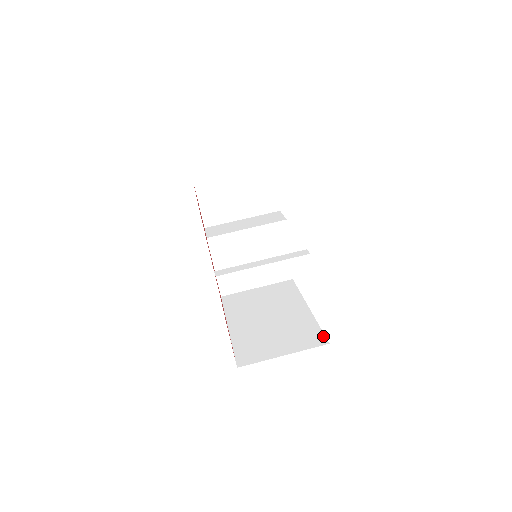
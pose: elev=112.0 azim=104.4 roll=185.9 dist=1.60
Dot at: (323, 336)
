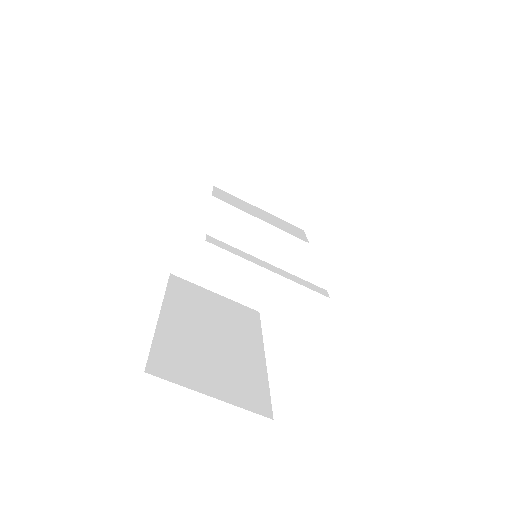
Dot at: (269, 404)
